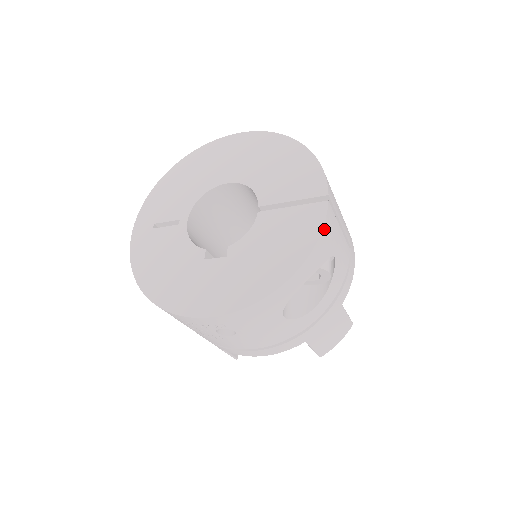
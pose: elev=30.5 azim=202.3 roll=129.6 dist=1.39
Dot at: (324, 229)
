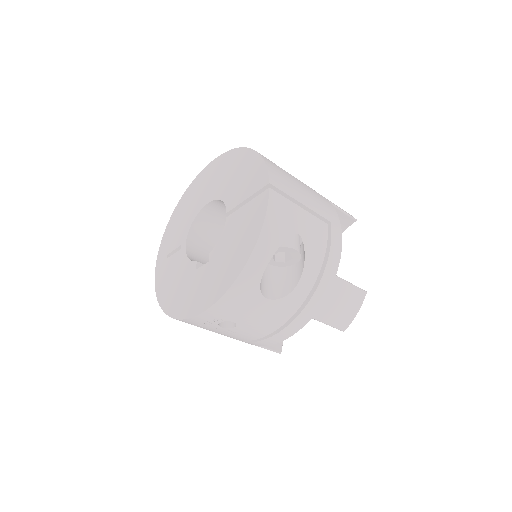
Dot at: (269, 212)
